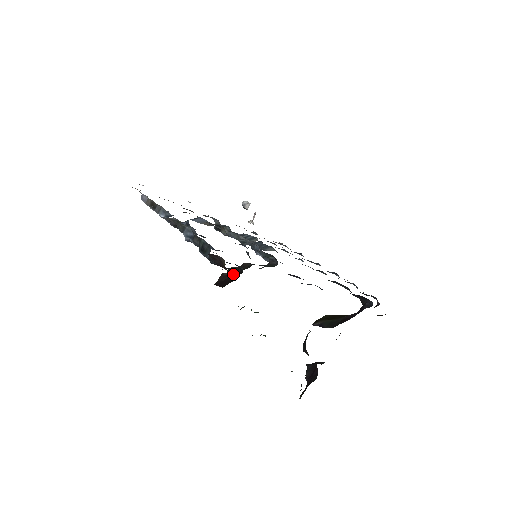
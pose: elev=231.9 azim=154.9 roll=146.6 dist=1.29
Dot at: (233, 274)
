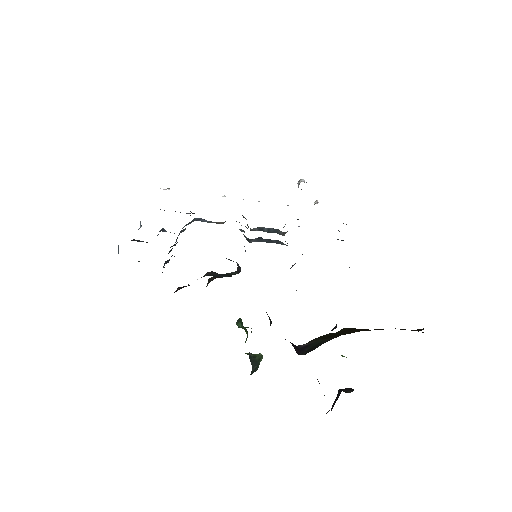
Dot at: occluded
